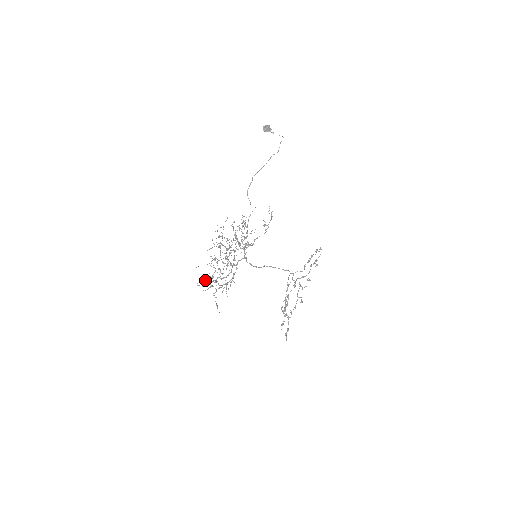
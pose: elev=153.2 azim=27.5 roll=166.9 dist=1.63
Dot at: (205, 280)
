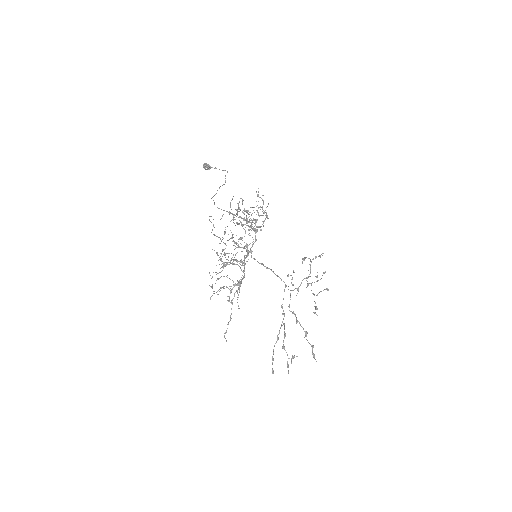
Dot at: (227, 263)
